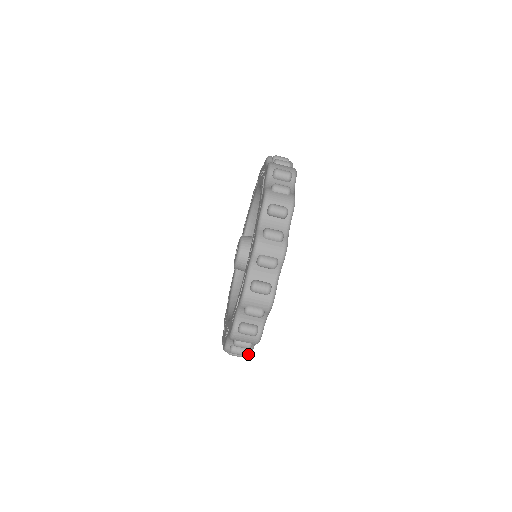
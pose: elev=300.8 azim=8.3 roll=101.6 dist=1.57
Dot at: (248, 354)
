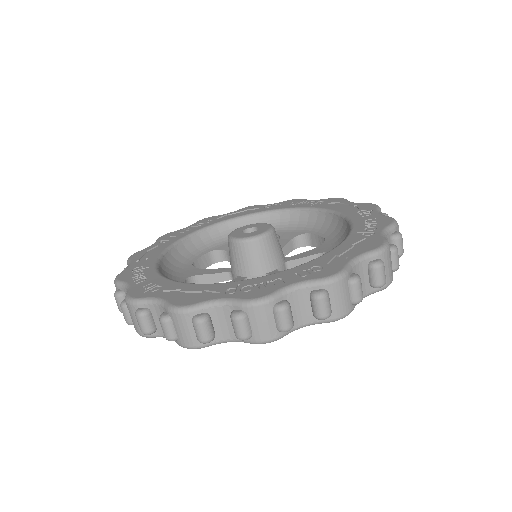
Dot at: occluded
